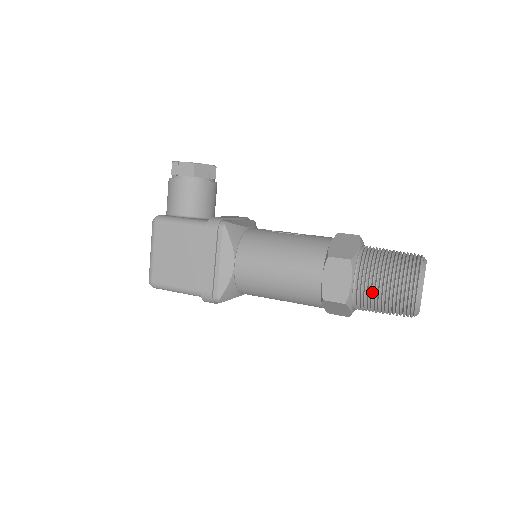
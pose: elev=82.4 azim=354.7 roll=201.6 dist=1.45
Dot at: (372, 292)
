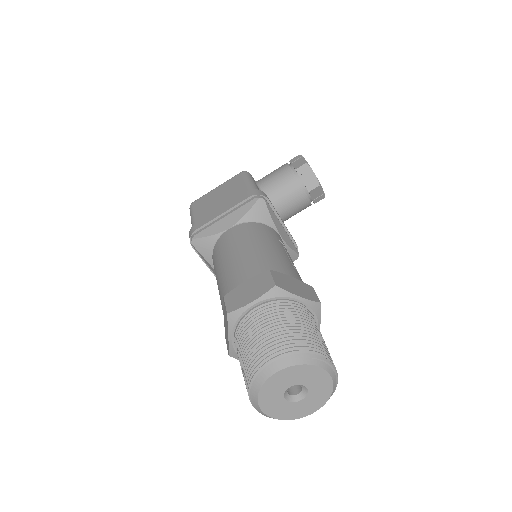
Dot at: (252, 328)
